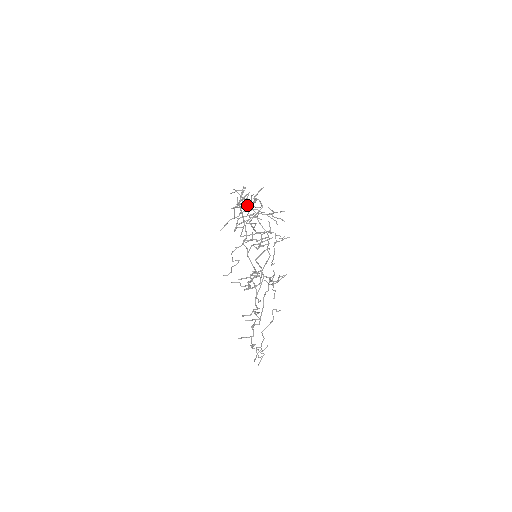
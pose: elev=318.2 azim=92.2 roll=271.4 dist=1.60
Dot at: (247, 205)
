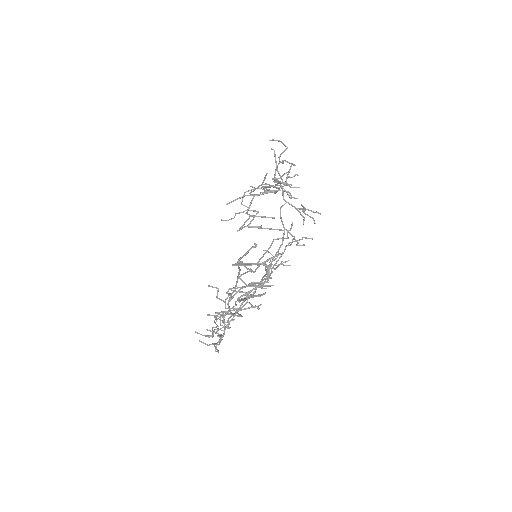
Dot at: (250, 263)
